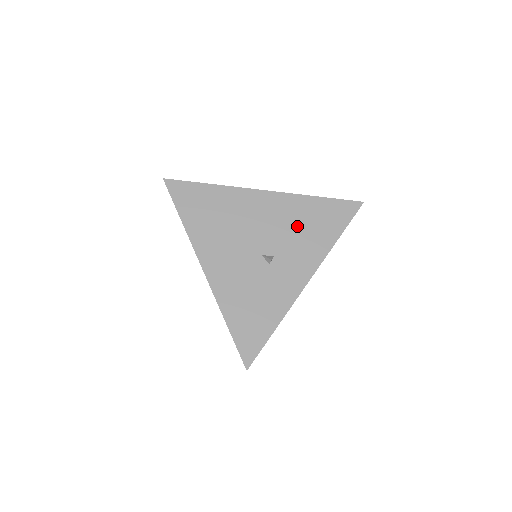
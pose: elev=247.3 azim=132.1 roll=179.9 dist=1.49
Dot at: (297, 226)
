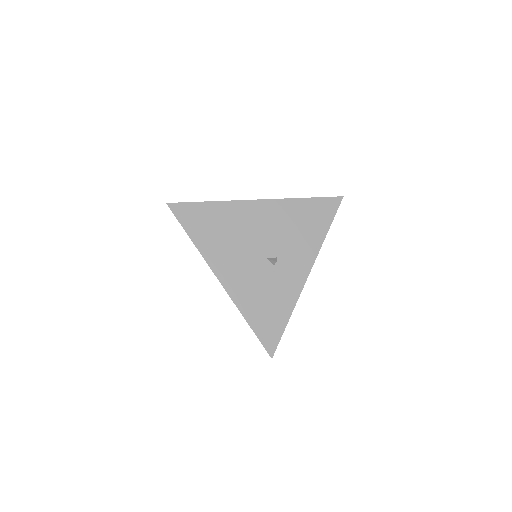
Dot at: (291, 227)
